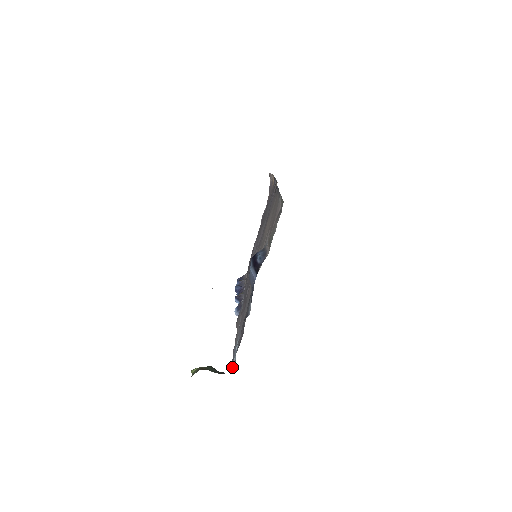
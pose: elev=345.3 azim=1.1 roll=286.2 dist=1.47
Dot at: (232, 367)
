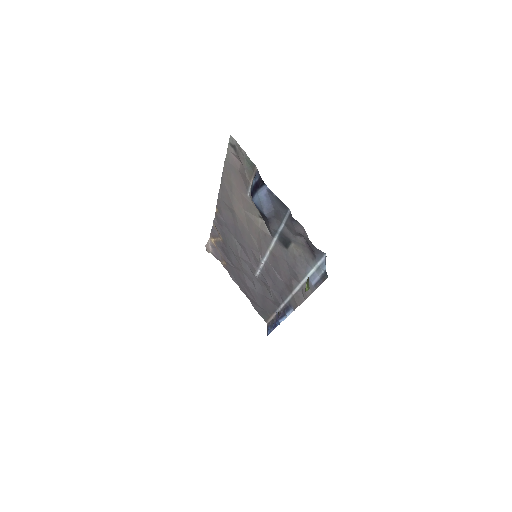
Dot at: (324, 265)
